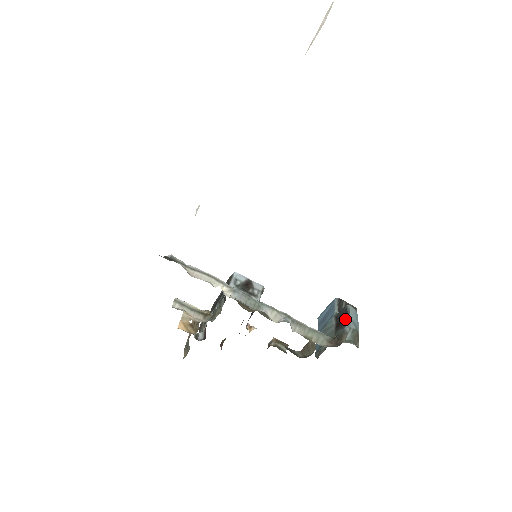
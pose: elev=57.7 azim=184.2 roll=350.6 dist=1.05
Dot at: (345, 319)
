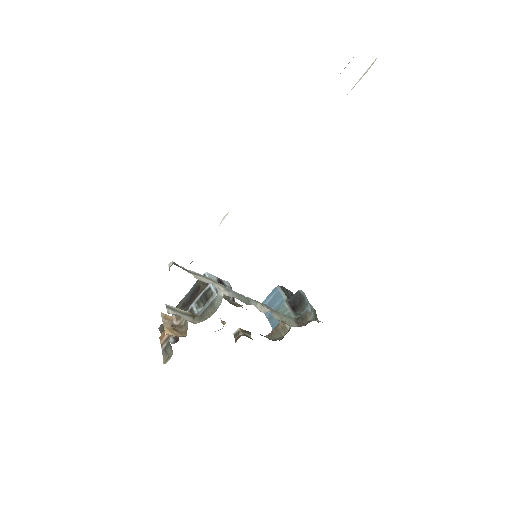
Dot at: (300, 302)
